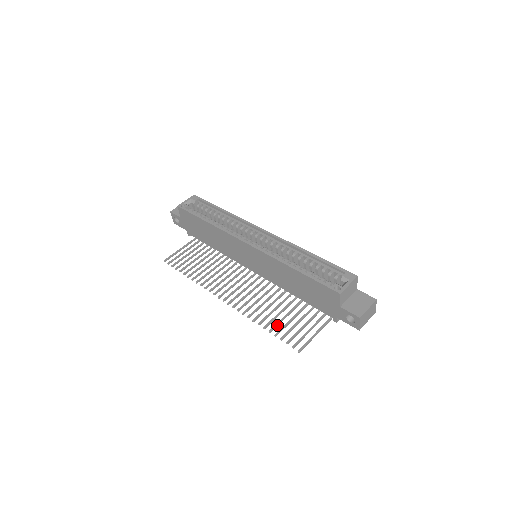
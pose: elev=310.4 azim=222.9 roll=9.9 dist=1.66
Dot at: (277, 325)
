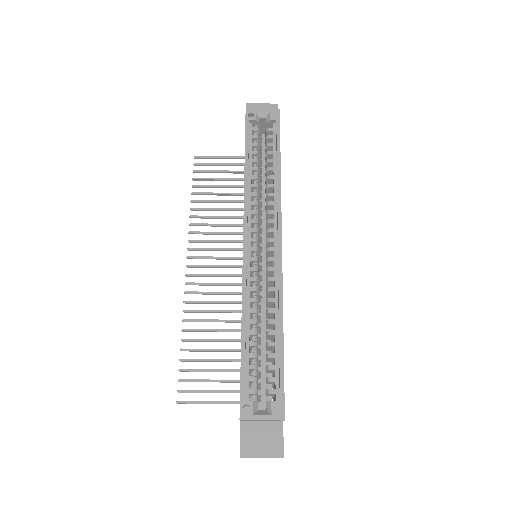
Dot at: (195, 350)
